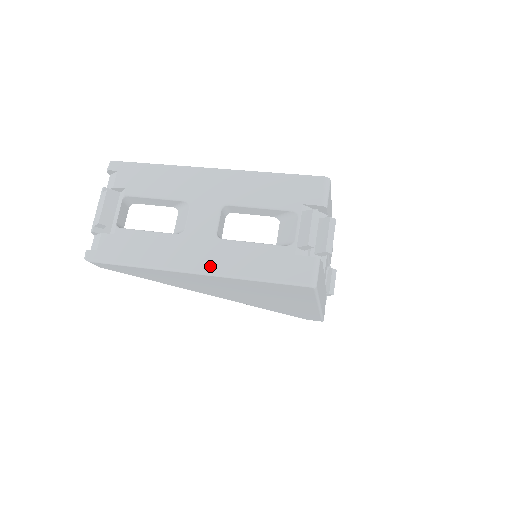
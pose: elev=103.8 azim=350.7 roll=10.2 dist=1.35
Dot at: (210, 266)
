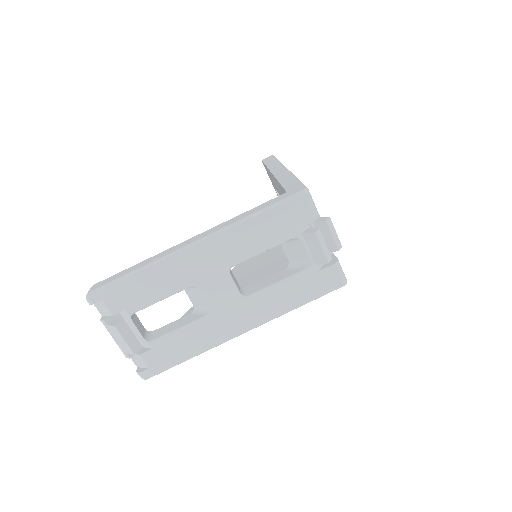
Dot at: (255, 321)
